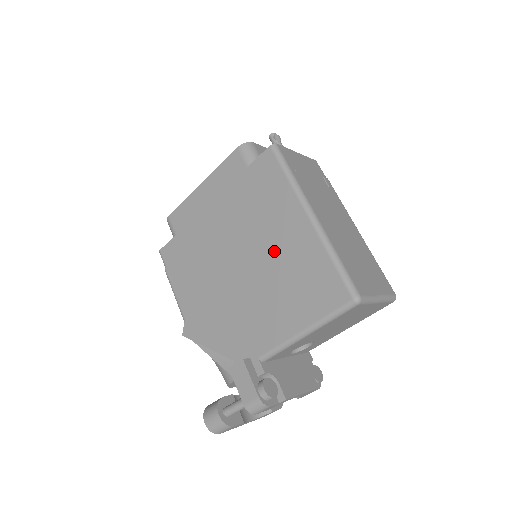
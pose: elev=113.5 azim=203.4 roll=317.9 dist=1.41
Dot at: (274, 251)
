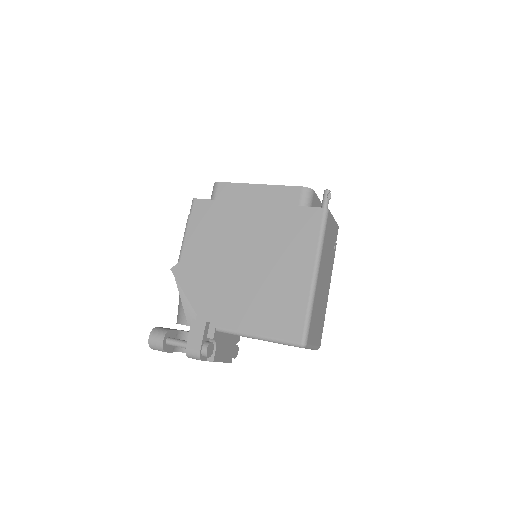
Dot at: (276, 274)
